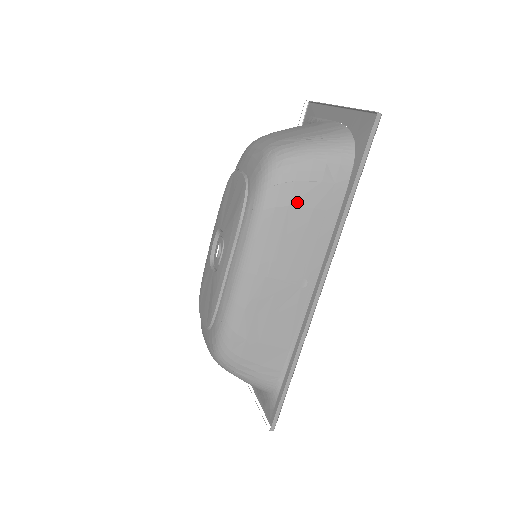
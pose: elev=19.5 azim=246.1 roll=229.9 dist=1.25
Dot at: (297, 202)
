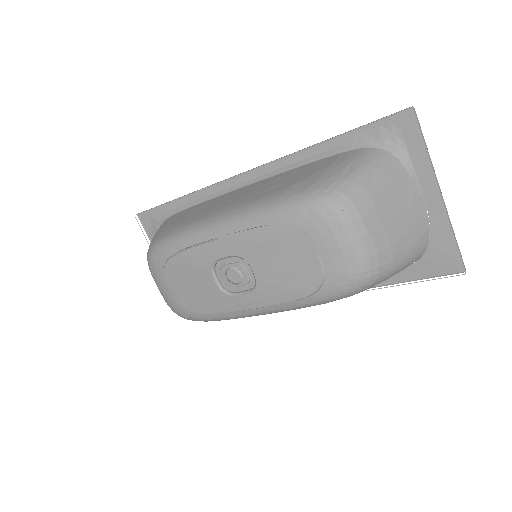
Dot at: occluded
